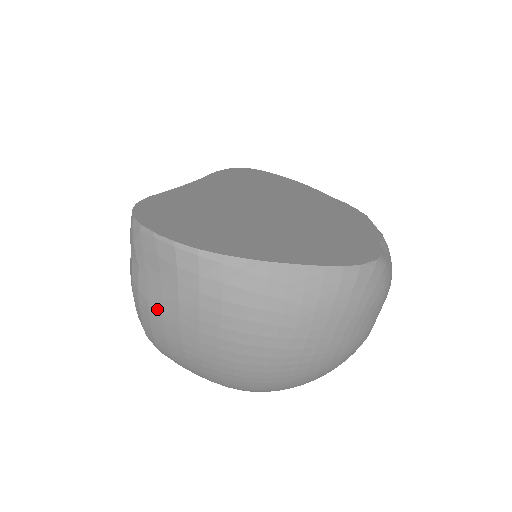
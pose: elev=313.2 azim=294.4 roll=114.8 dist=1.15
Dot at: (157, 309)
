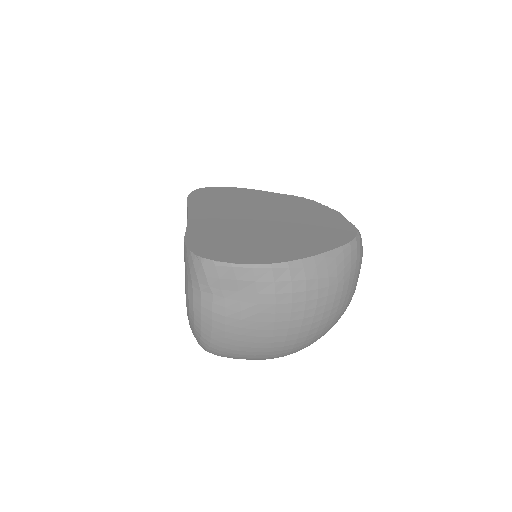
Dot at: (235, 319)
